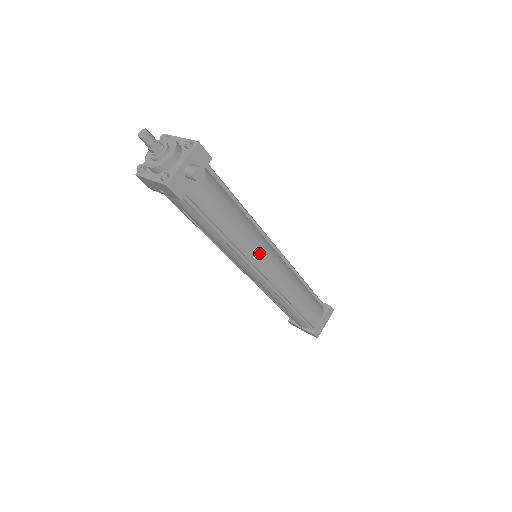
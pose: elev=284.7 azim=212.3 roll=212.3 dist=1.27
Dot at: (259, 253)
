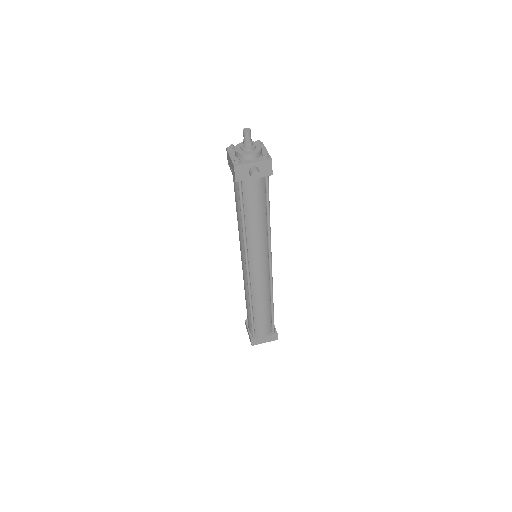
Dot at: (257, 254)
